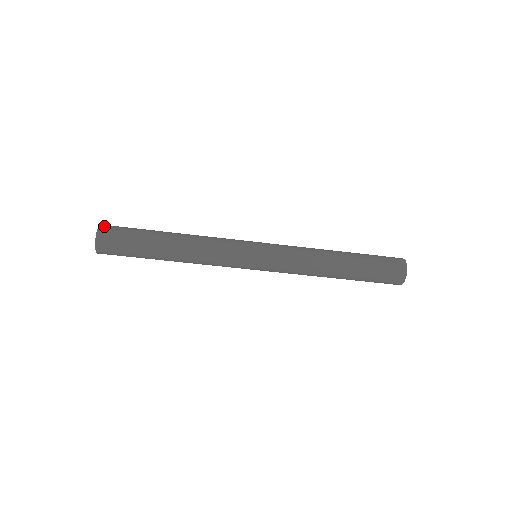
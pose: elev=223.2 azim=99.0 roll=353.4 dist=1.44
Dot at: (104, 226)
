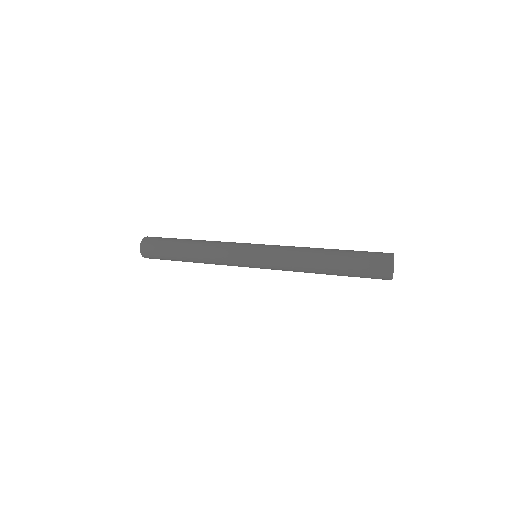
Dot at: (143, 253)
